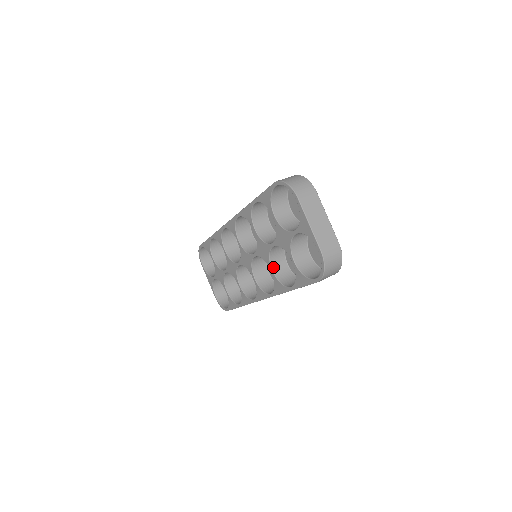
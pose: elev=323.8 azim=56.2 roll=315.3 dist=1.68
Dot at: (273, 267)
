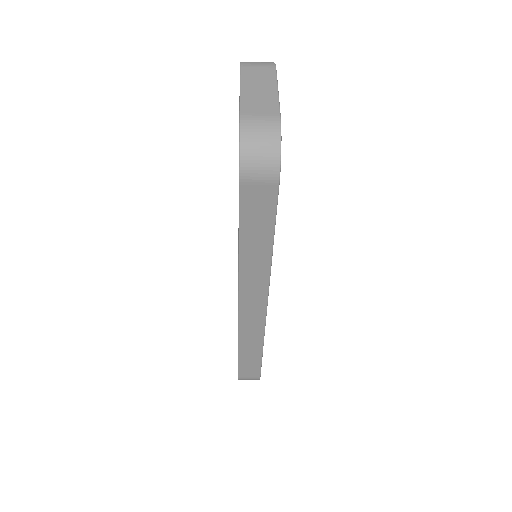
Dot at: occluded
